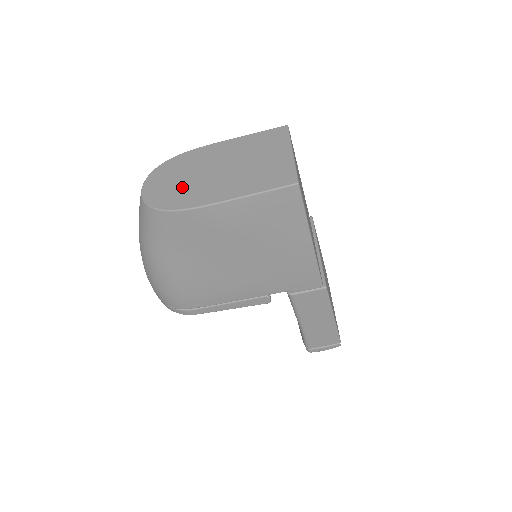
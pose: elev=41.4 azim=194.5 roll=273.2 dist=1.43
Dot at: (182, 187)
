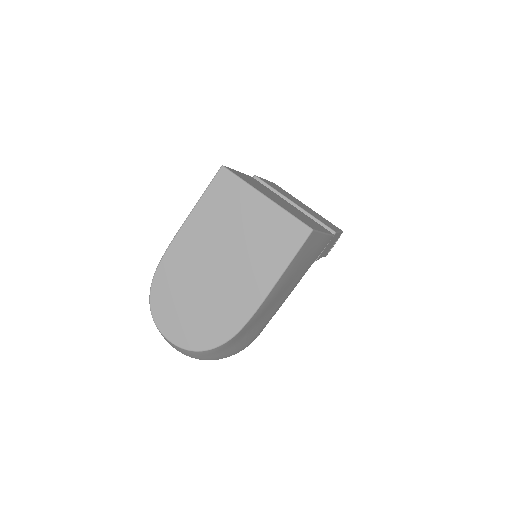
Dot at: (207, 311)
